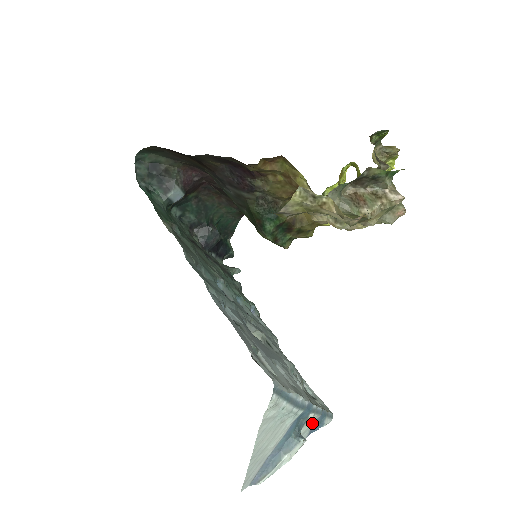
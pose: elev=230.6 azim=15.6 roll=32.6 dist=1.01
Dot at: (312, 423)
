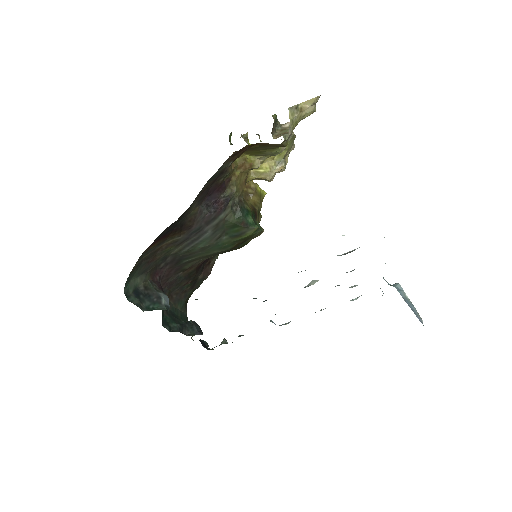
Dot at: occluded
